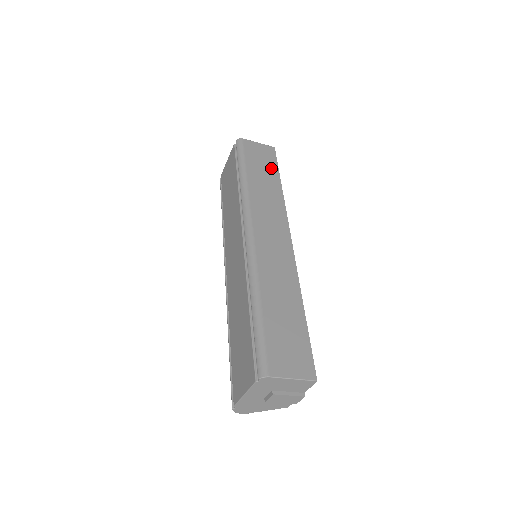
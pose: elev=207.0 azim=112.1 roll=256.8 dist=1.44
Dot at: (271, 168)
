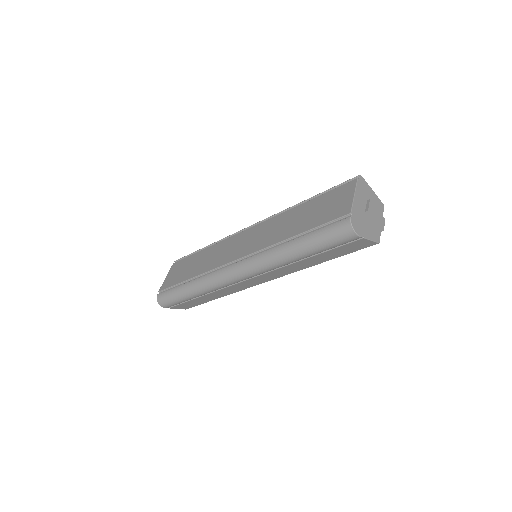
Dot at: occluded
